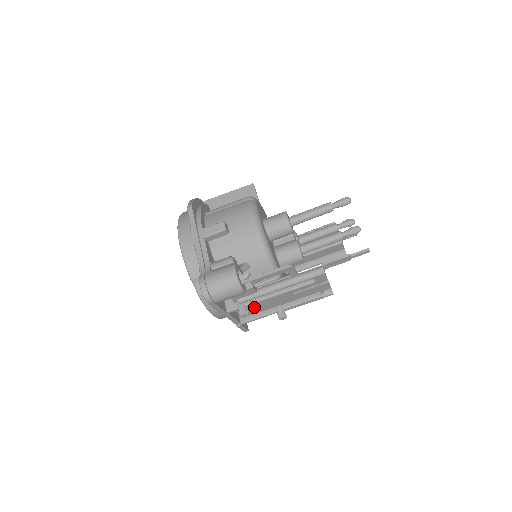
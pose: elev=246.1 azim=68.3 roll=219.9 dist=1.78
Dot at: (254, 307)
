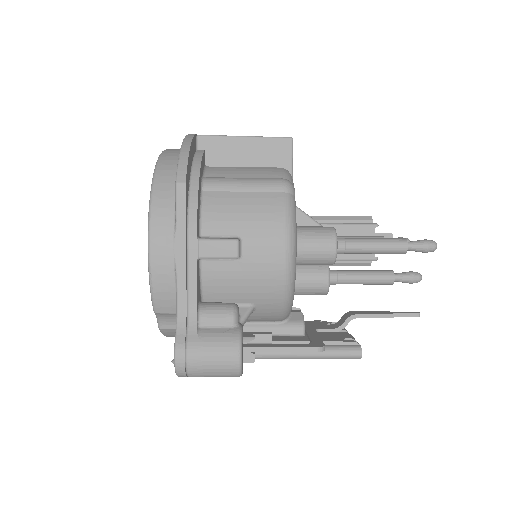
Dot at: occluded
